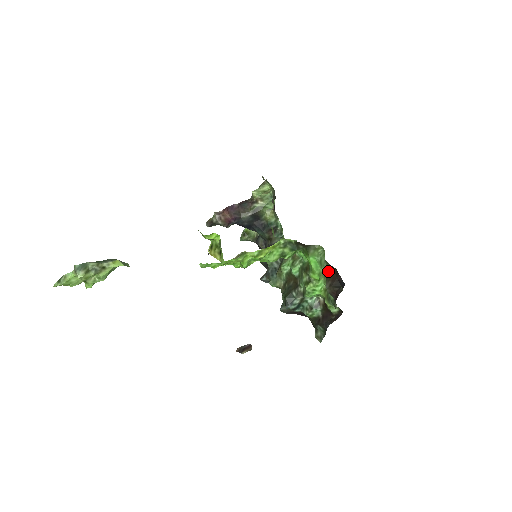
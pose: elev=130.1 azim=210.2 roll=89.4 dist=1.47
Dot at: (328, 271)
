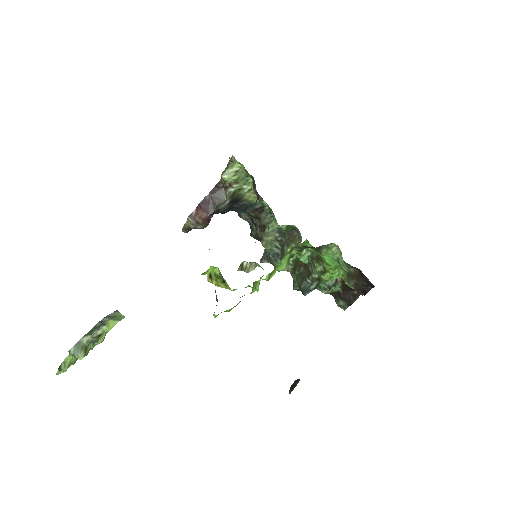
Dot at: (349, 270)
